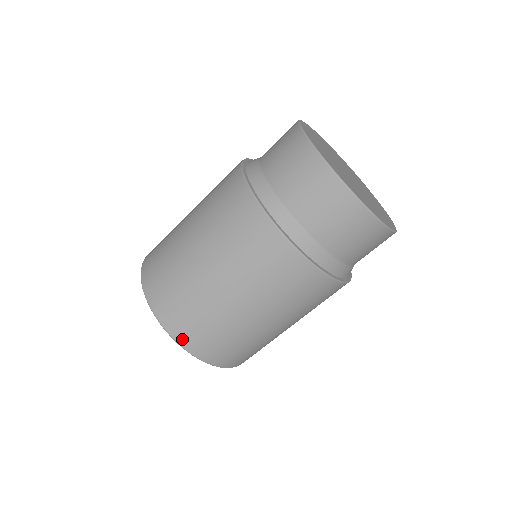
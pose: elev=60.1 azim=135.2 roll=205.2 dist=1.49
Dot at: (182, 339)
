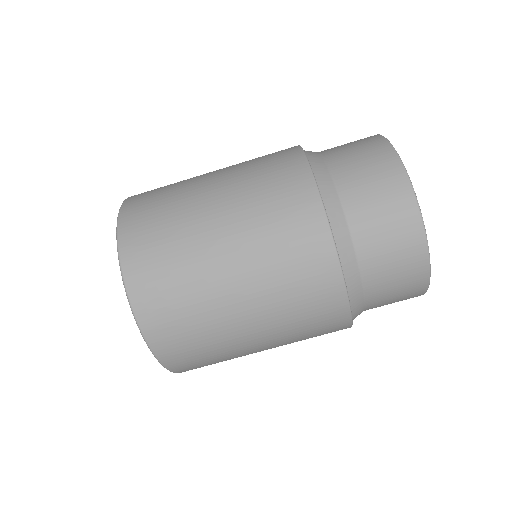
Dot at: (131, 269)
